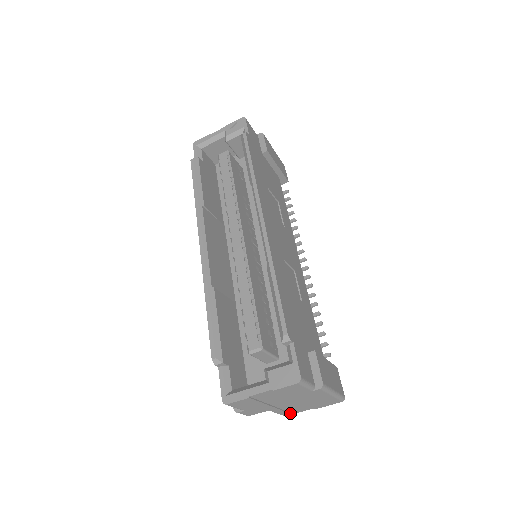
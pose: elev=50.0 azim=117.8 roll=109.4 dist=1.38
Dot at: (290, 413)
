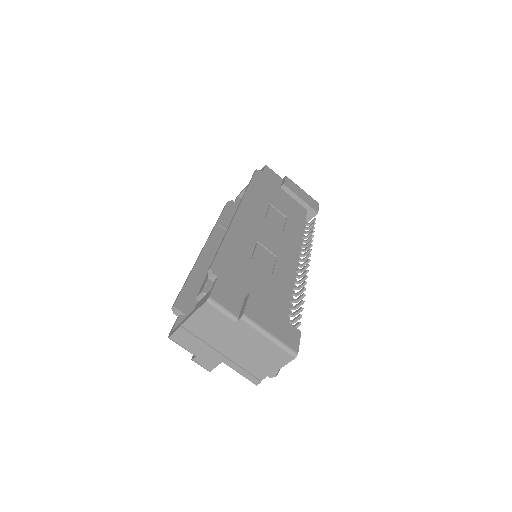
Dot at: (253, 376)
